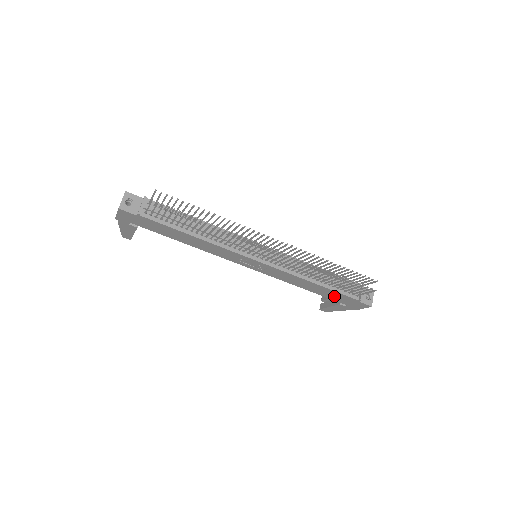
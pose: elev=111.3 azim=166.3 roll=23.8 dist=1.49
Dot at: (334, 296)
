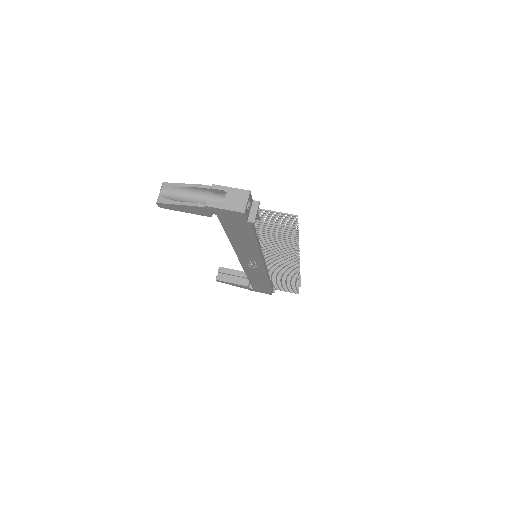
Dot at: (260, 286)
